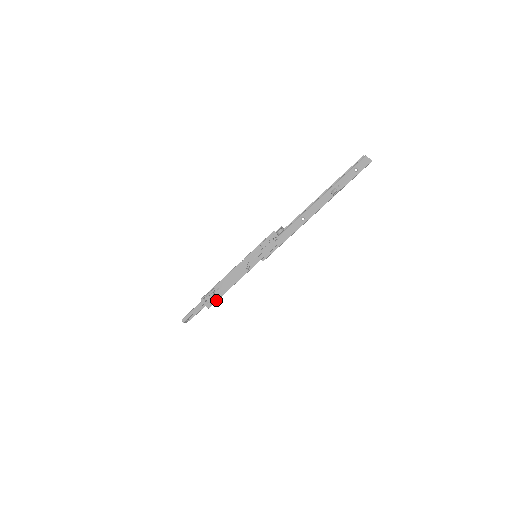
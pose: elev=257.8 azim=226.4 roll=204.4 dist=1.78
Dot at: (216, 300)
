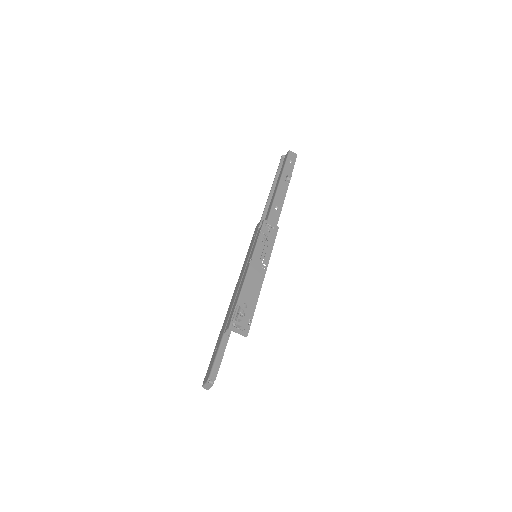
Dot at: (251, 320)
